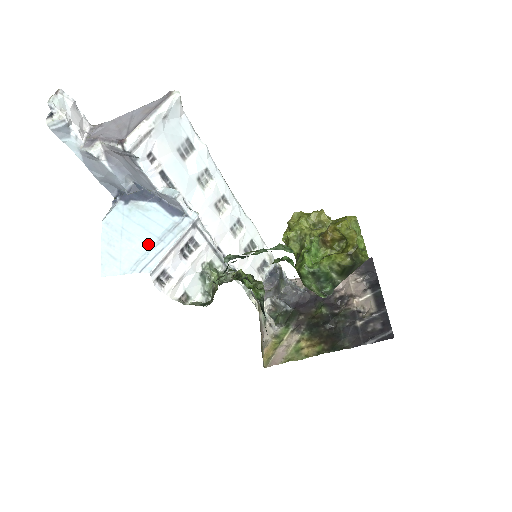
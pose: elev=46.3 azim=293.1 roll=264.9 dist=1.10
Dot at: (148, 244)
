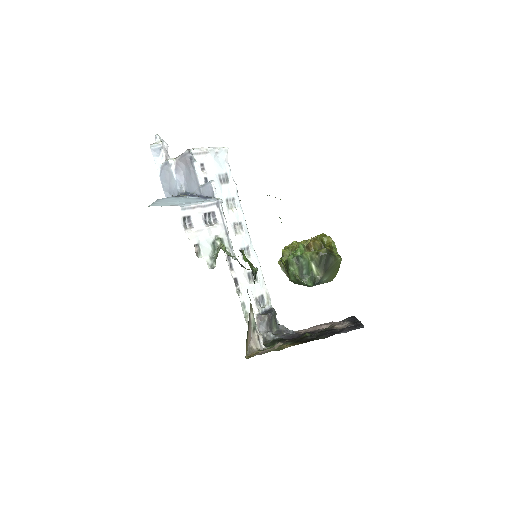
Dot at: (185, 202)
